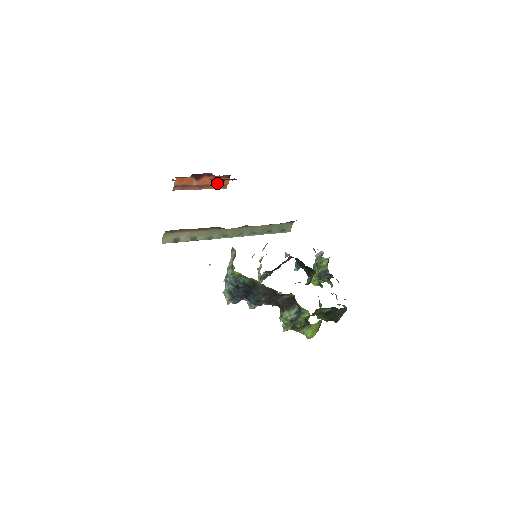
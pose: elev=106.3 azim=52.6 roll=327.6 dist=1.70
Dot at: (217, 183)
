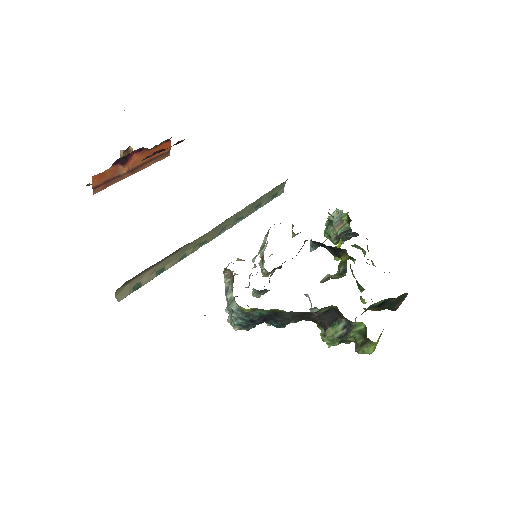
Dot at: (154, 155)
